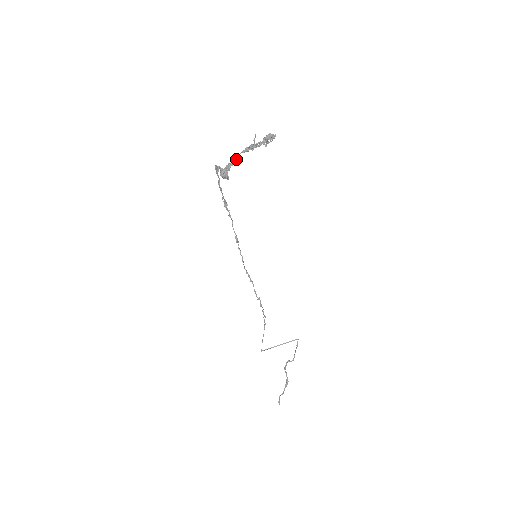
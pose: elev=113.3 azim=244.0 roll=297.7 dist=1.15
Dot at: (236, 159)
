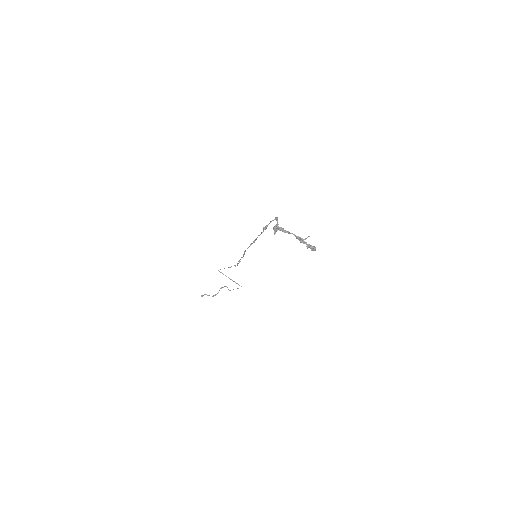
Dot at: (288, 232)
